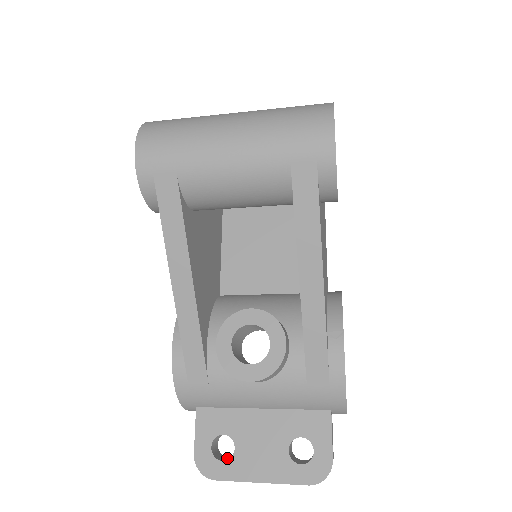
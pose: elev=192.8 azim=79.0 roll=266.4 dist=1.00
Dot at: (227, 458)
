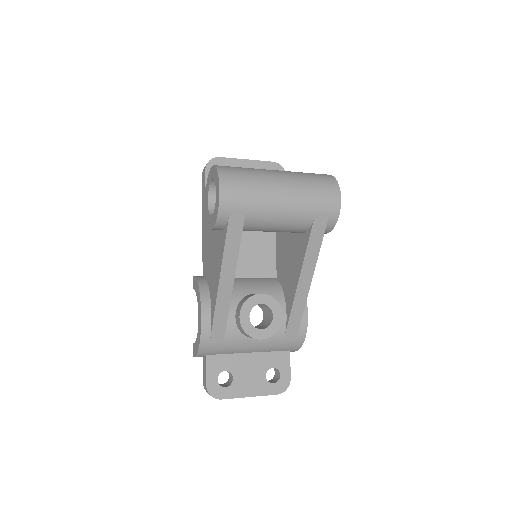
Dot at: (224, 385)
